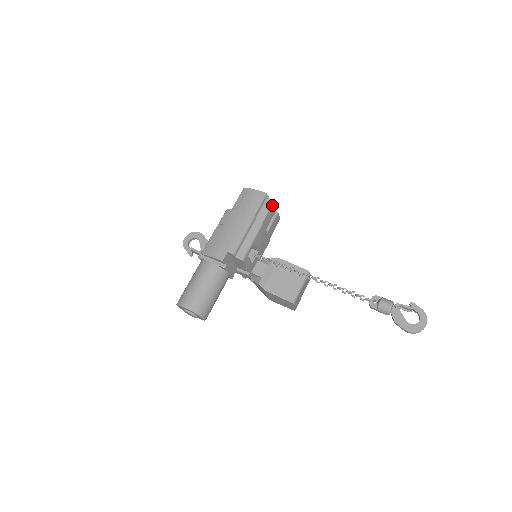
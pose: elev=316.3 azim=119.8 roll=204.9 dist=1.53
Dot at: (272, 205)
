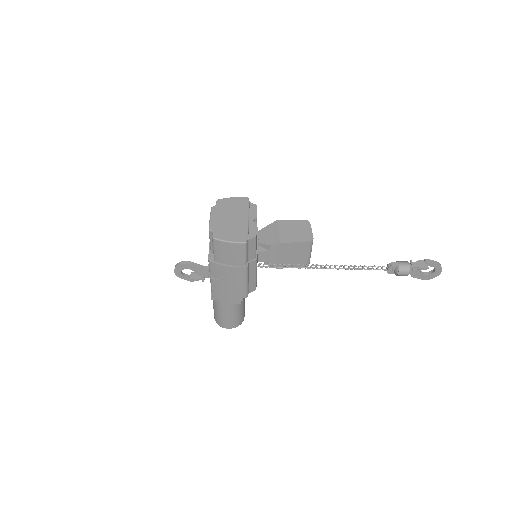
Dot at: (256, 240)
